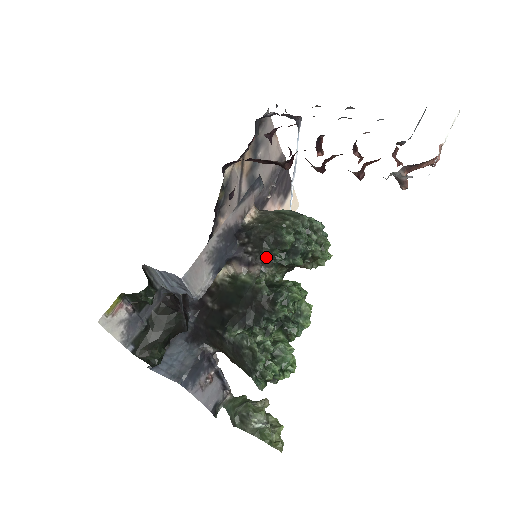
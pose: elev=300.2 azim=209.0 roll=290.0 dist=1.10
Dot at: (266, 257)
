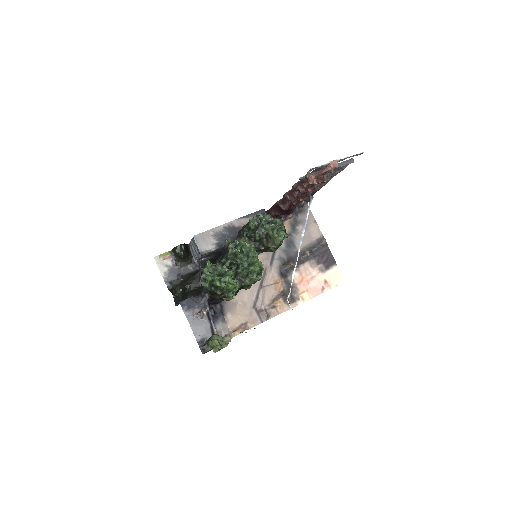
Dot at: (240, 233)
